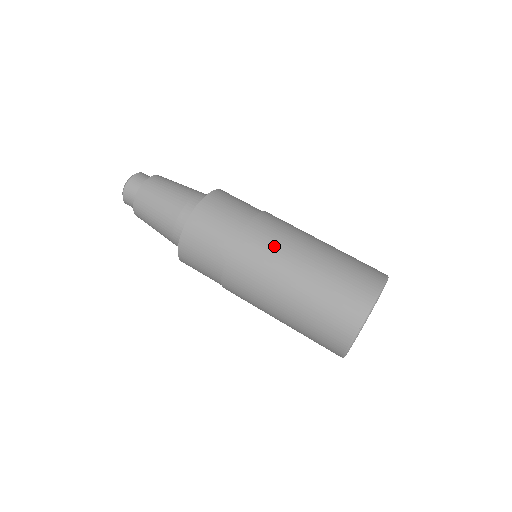
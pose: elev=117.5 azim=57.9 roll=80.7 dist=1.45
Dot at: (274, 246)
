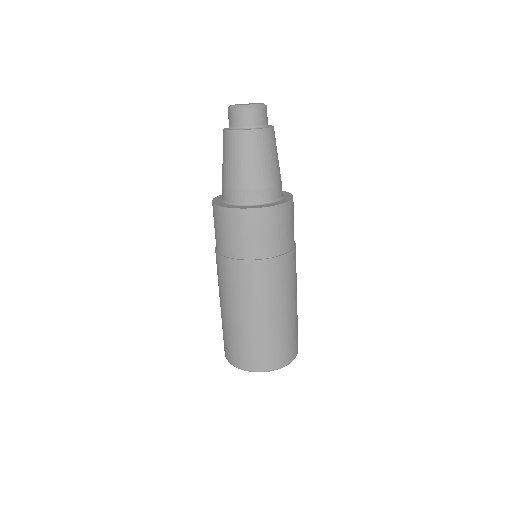
Dot at: (288, 282)
